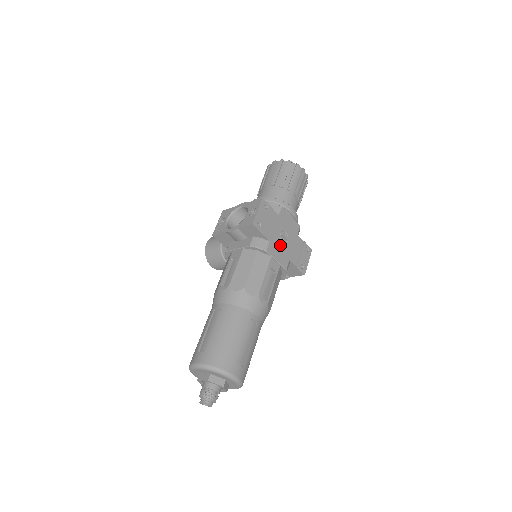
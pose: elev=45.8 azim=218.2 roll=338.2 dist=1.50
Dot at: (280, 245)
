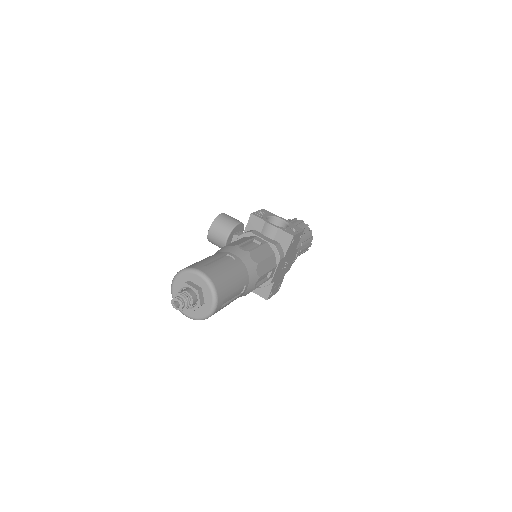
Dot at: (282, 266)
